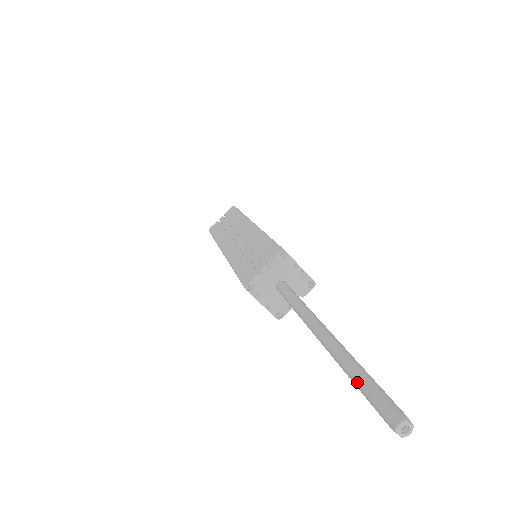
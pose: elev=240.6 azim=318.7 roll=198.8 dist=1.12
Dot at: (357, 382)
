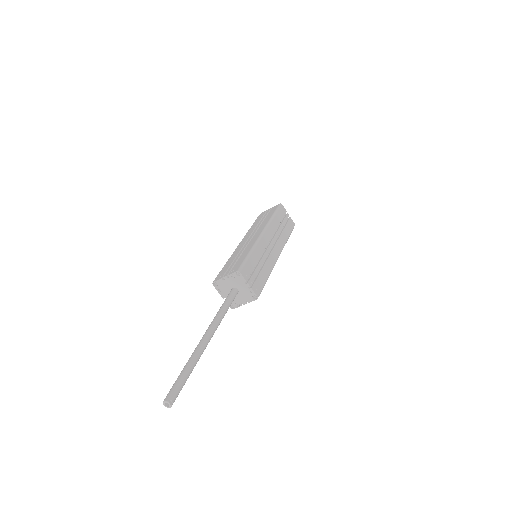
Dot at: (180, 373)
